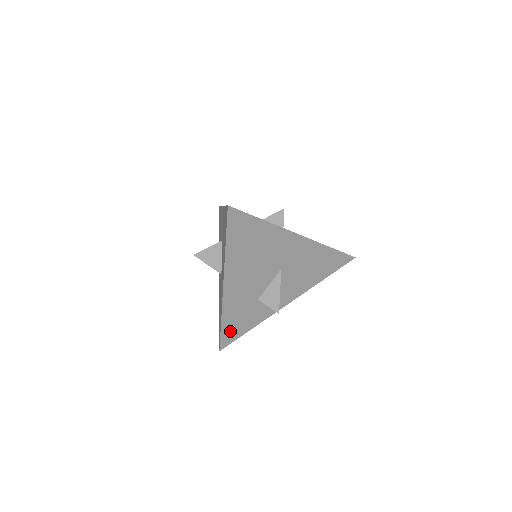
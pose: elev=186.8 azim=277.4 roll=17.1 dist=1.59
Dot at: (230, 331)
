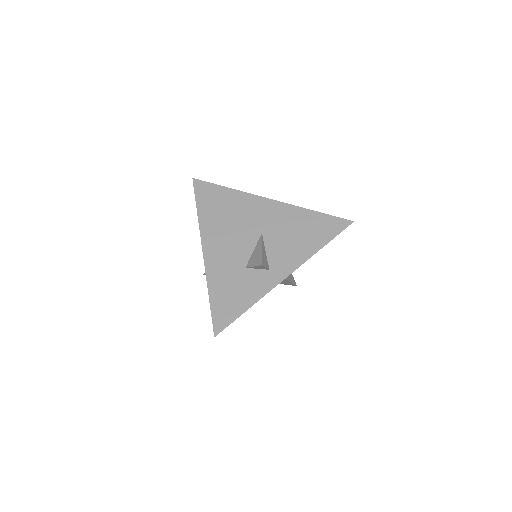
Dot at: (222, 308)
